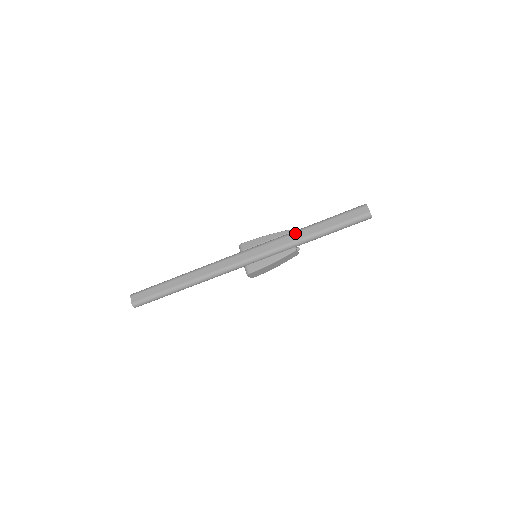
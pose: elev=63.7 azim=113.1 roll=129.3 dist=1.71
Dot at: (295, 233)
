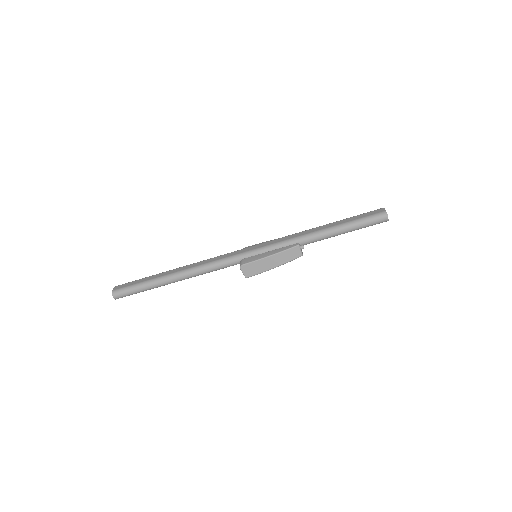
Dot at: (302, 231)
